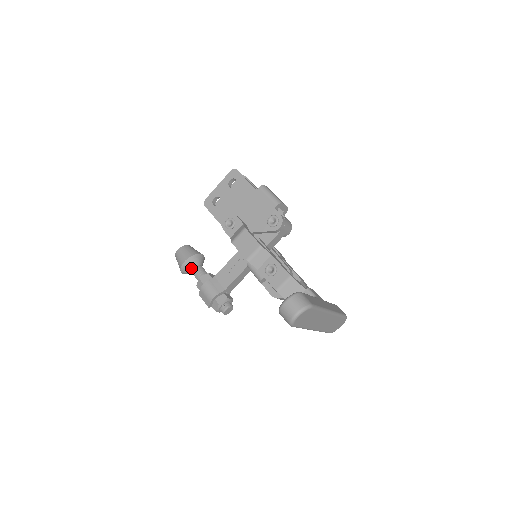
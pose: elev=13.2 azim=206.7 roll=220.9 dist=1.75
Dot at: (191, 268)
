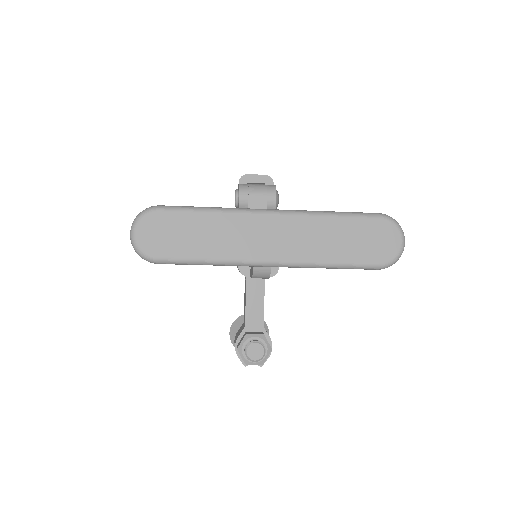
Dot at: occluded
